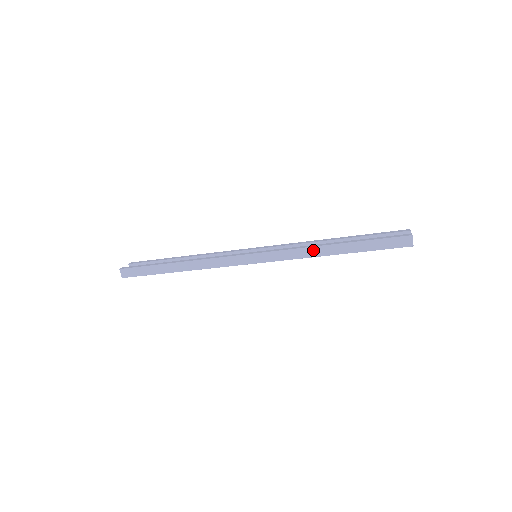
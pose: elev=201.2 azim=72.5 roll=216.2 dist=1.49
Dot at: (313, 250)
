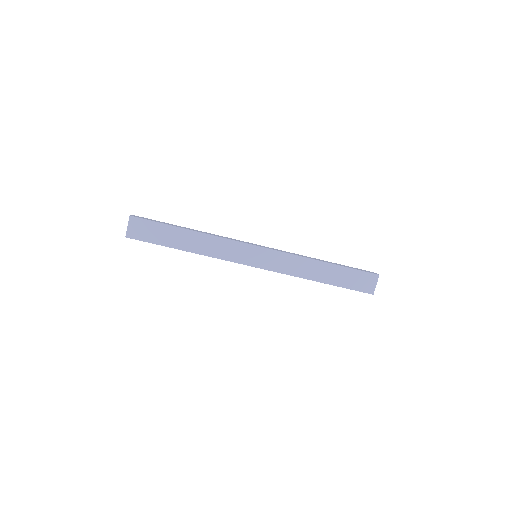
Dot at: (307, 257)
